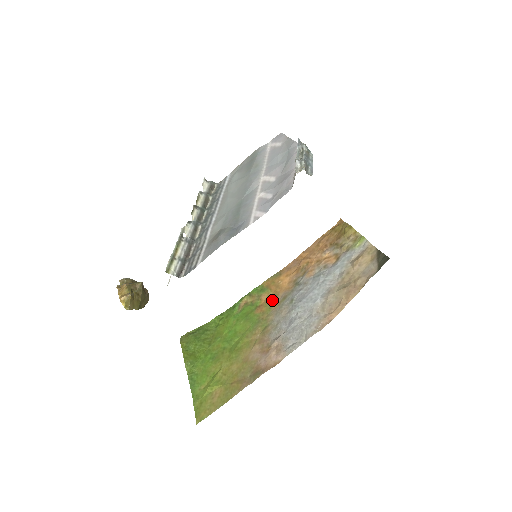
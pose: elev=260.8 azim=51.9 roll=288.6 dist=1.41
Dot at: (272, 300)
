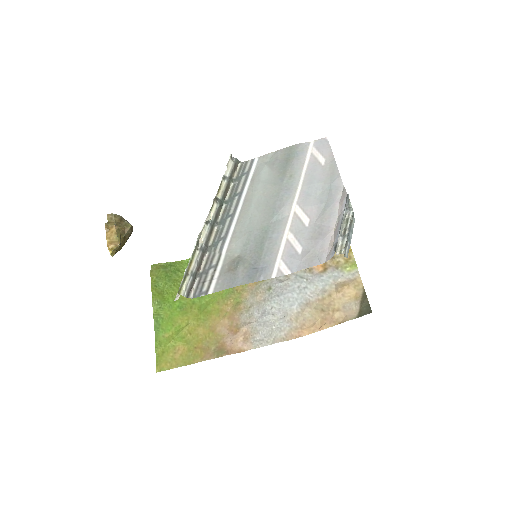
Dot at: occluded
